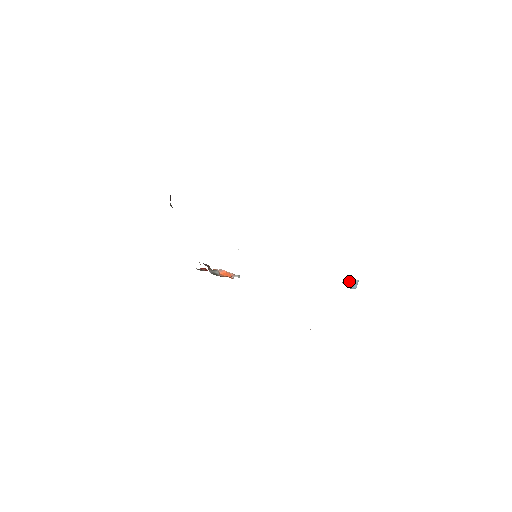
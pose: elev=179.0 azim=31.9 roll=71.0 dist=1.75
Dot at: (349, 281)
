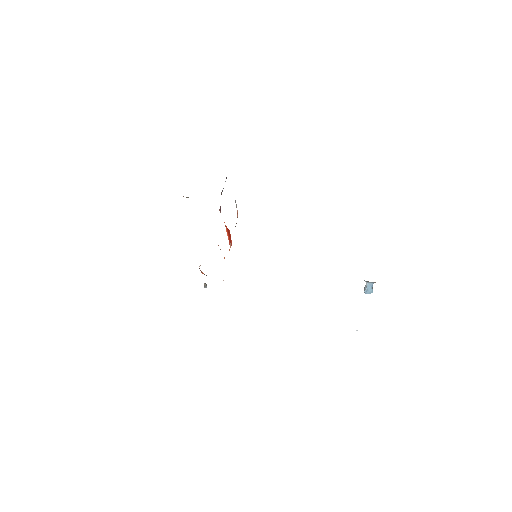
Dot at: (372, 283)
